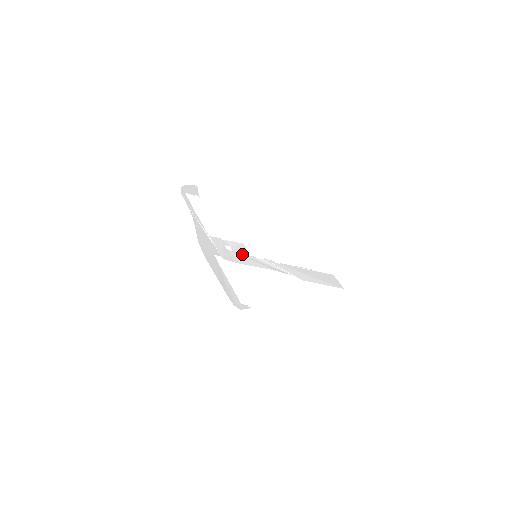
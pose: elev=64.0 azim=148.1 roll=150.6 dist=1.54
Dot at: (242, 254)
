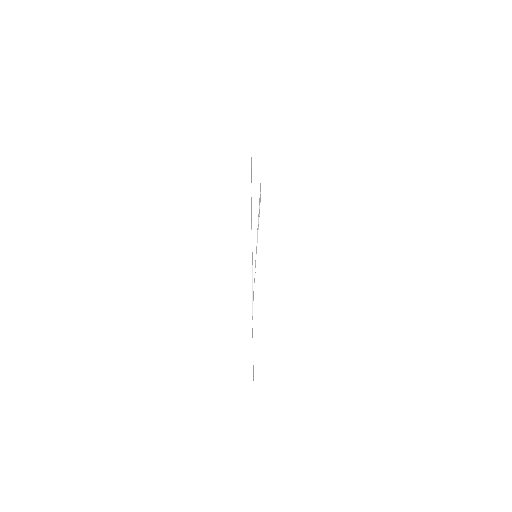
Dot at: occluded
